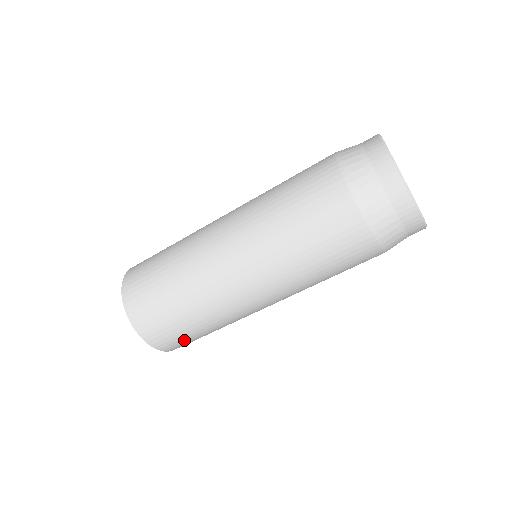
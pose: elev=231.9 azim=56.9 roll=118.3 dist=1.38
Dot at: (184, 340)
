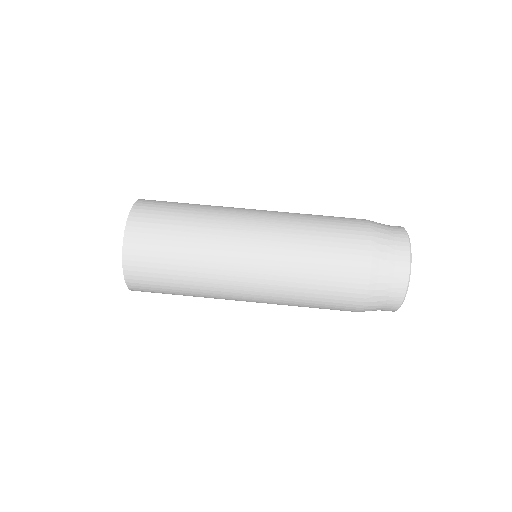
Dot at: (159, 215)
